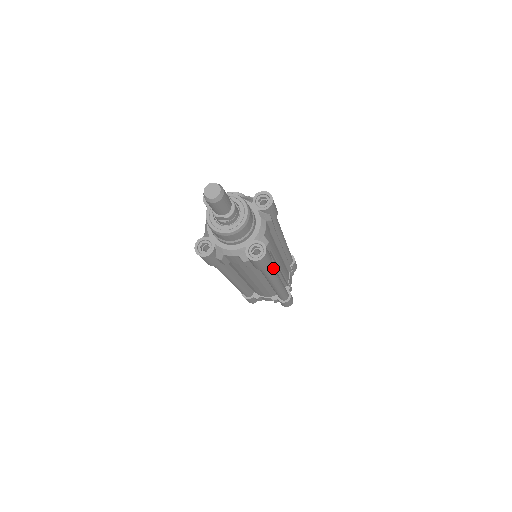
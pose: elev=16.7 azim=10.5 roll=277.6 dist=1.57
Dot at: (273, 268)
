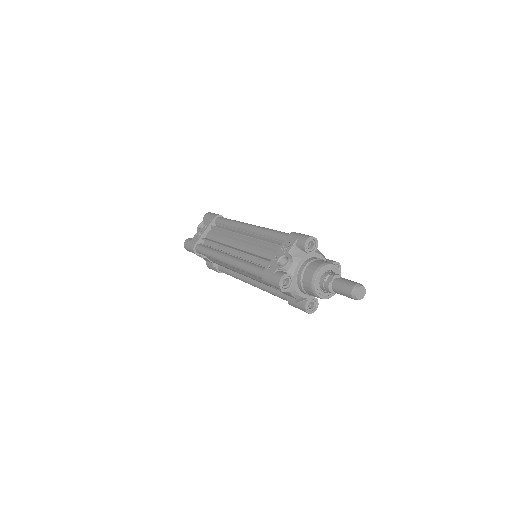
Dot at: occluded
